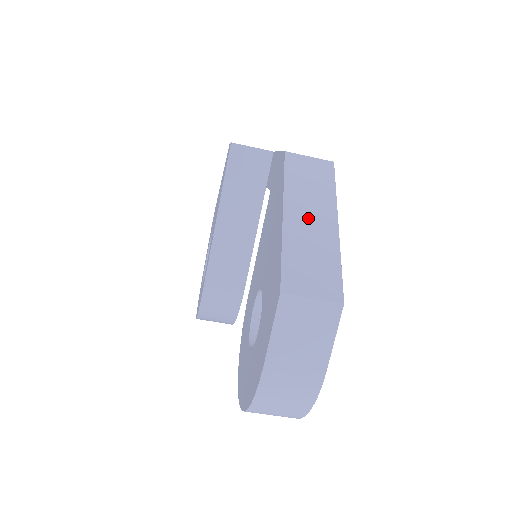
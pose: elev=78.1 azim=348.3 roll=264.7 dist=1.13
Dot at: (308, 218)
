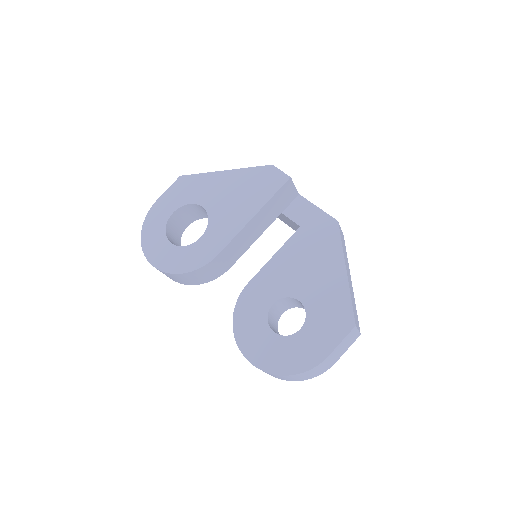
Dot at: (349, 276)
